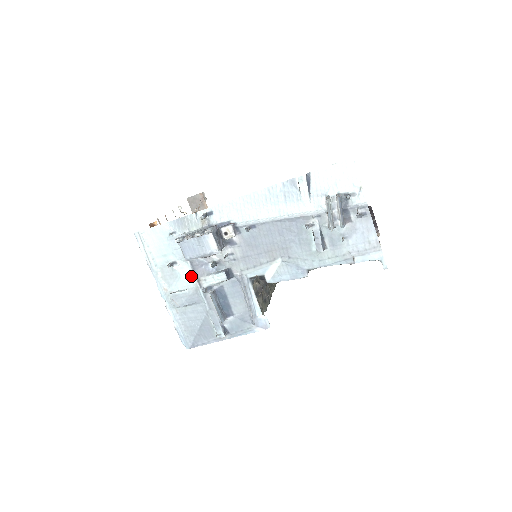
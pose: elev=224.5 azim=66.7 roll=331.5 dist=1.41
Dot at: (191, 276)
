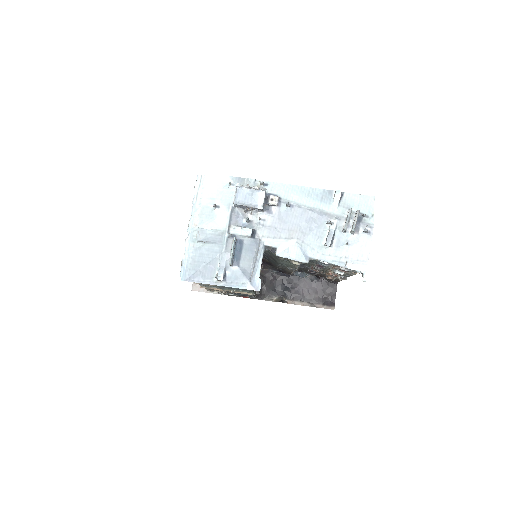
Dot at: (225, 221)
